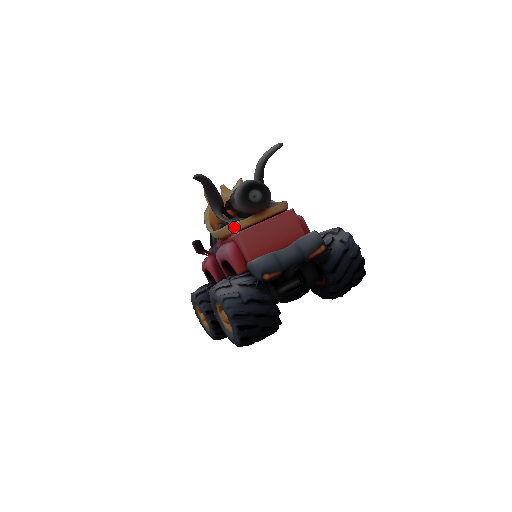
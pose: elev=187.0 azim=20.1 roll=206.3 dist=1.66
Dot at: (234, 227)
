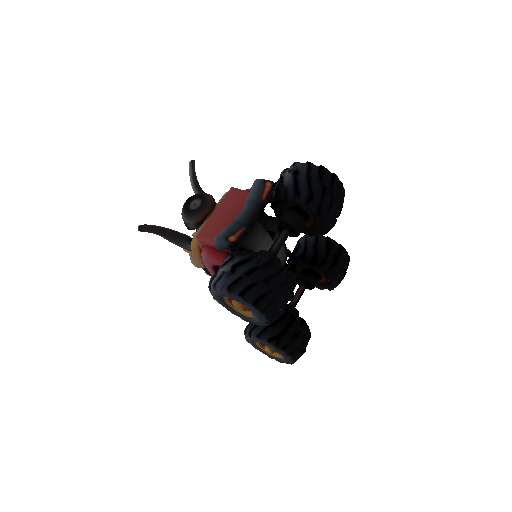
Dot at: occluded
